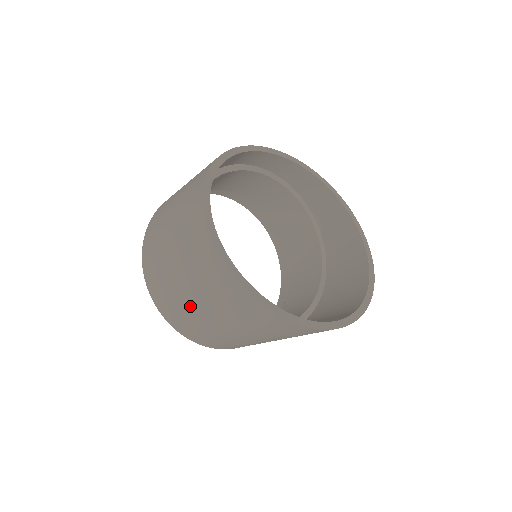
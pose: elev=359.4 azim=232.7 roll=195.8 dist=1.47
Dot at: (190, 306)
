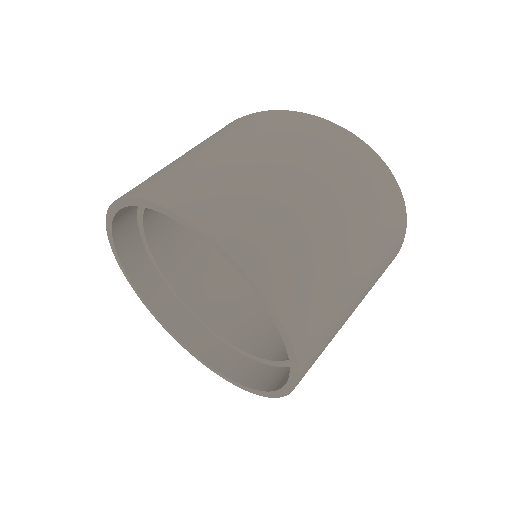
Dot at: (277, 189)
